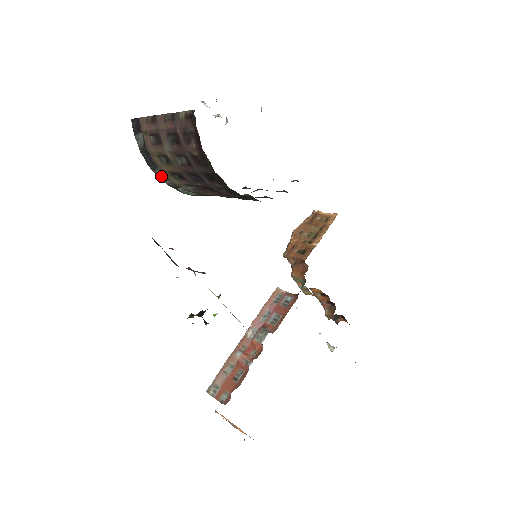
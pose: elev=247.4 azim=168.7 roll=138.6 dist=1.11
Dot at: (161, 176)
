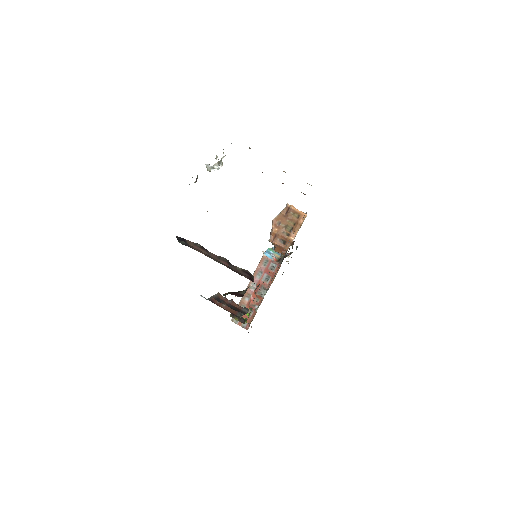
Dot at: occluded
